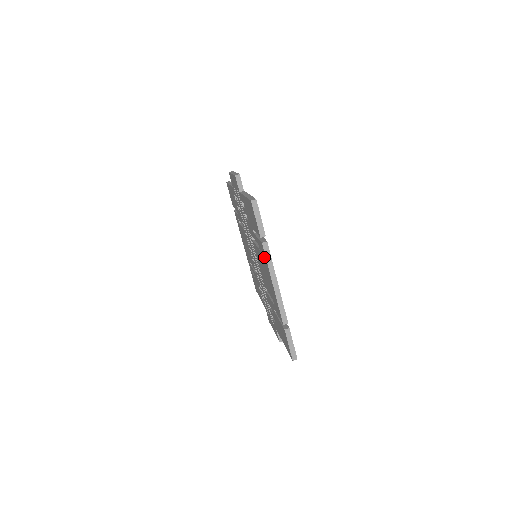
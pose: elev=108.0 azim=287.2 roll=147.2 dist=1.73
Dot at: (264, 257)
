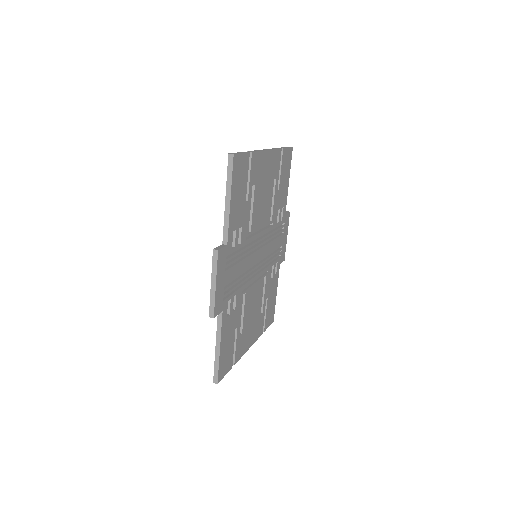
Dot at: occluded
